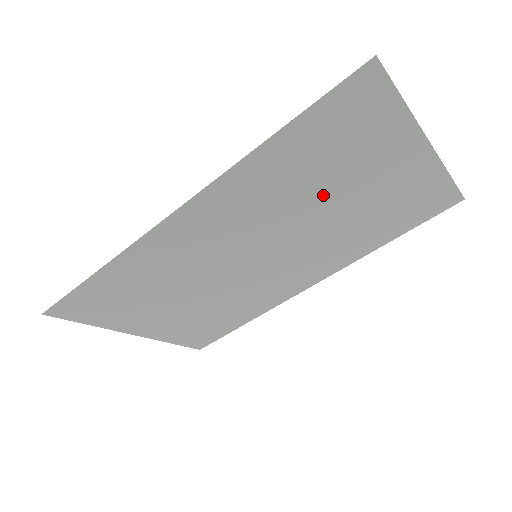
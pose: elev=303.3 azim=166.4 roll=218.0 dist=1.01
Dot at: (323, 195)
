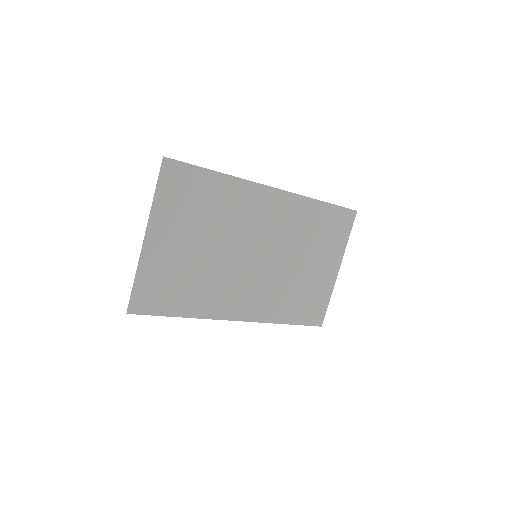
Dot at: (304, 251)
